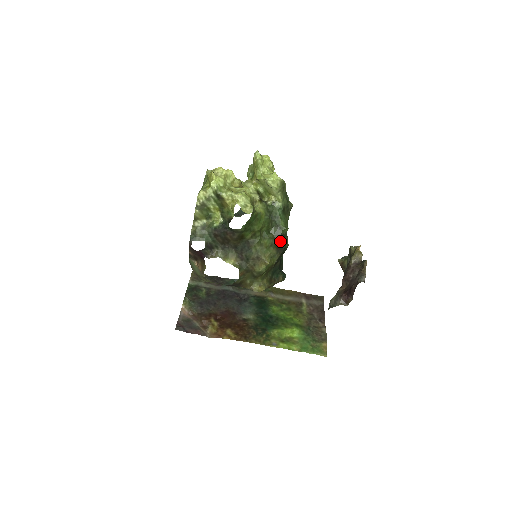
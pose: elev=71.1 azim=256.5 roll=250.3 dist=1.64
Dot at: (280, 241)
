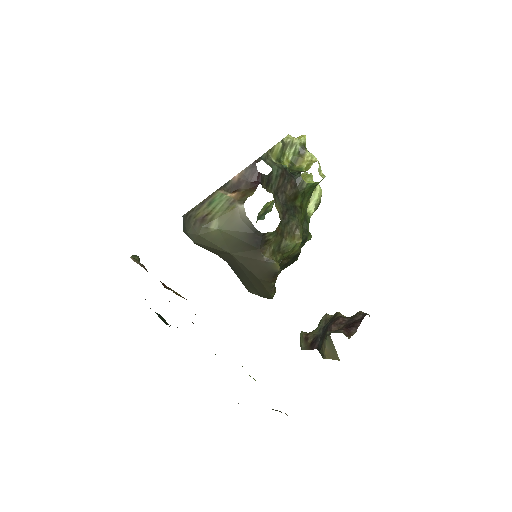
Dot at: (301, 244)
